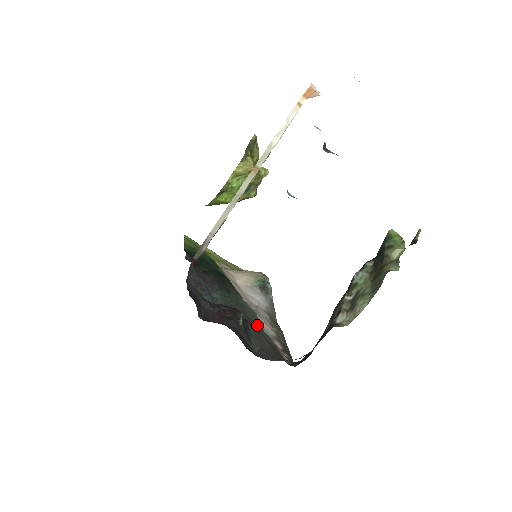
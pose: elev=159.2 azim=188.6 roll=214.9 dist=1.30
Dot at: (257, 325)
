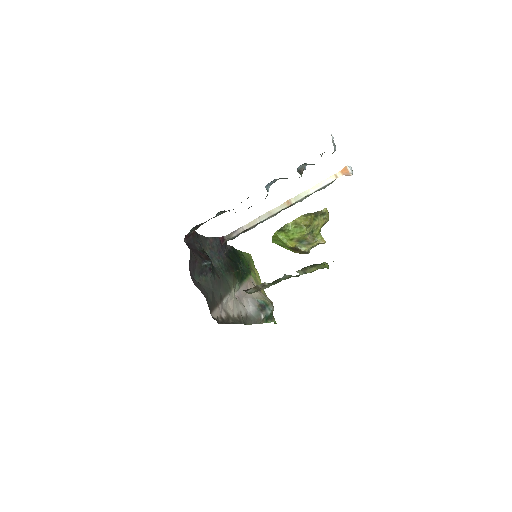
Dot at: (220, 290)
